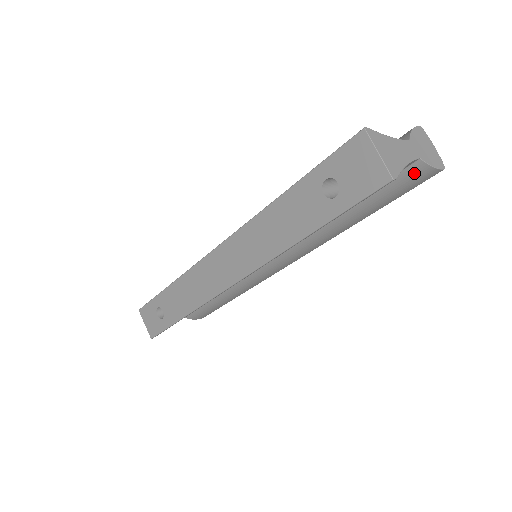
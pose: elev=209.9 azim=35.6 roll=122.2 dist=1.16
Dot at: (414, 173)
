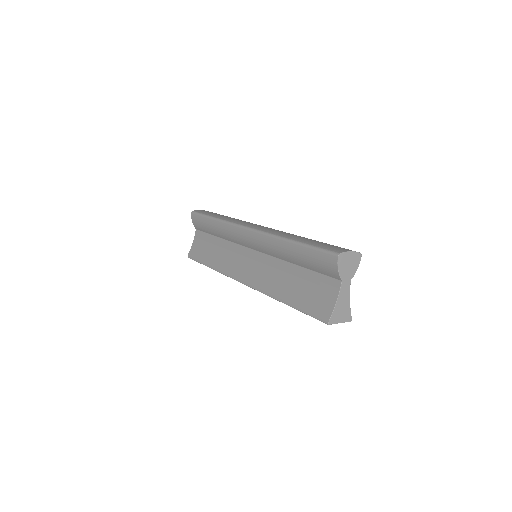
Dot at: occluded
